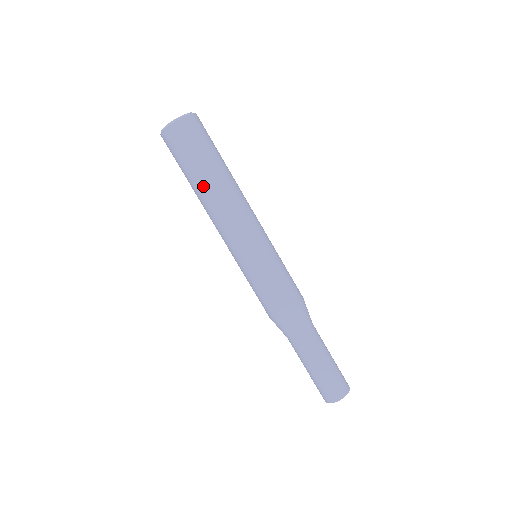
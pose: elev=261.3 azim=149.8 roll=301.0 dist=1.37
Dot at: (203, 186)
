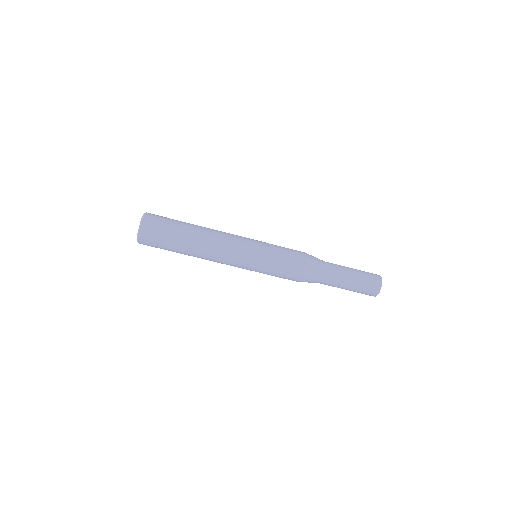
Dot at: occluded
